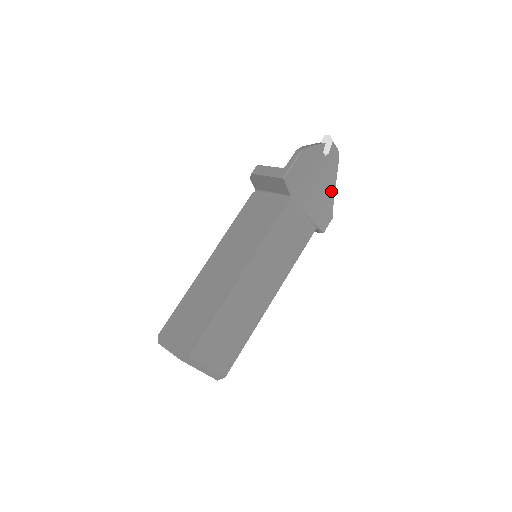
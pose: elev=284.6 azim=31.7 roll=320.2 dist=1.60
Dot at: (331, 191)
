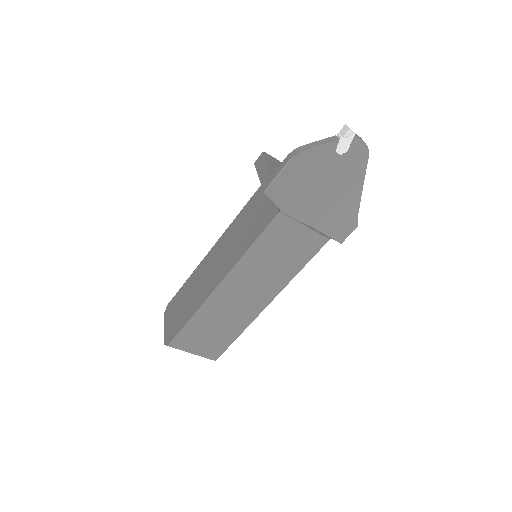
Dot at: (354, 196)
